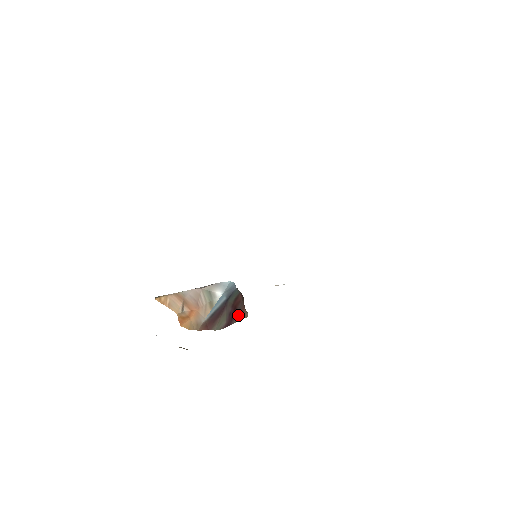
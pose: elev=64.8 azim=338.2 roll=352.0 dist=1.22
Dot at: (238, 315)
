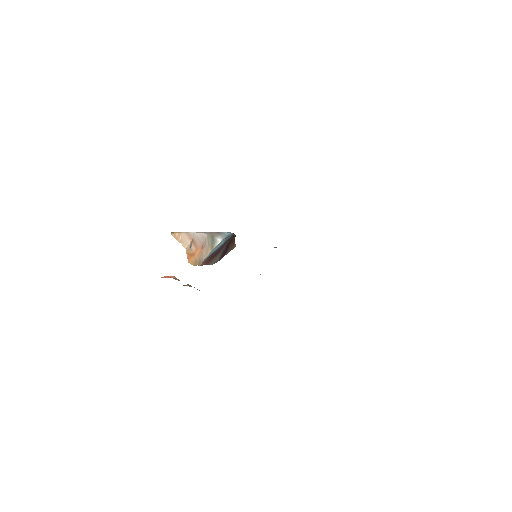
Dot at: (229, 249)
